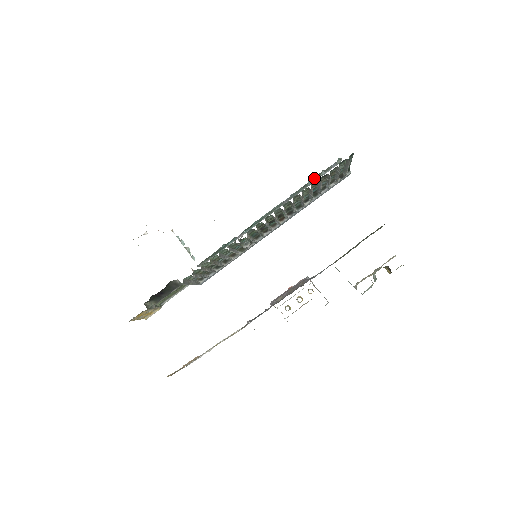
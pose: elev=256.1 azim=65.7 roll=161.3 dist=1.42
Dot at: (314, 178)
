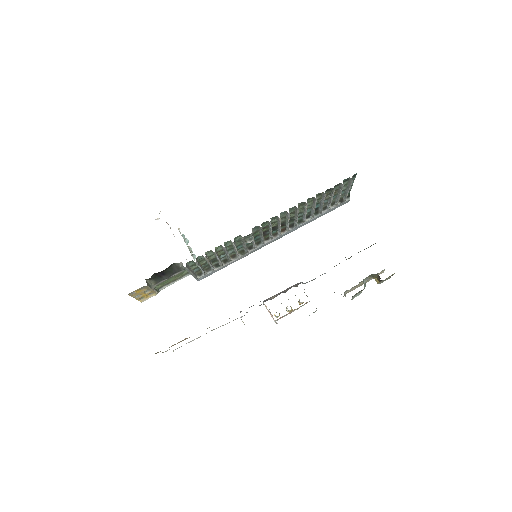
Dot at: occluded
